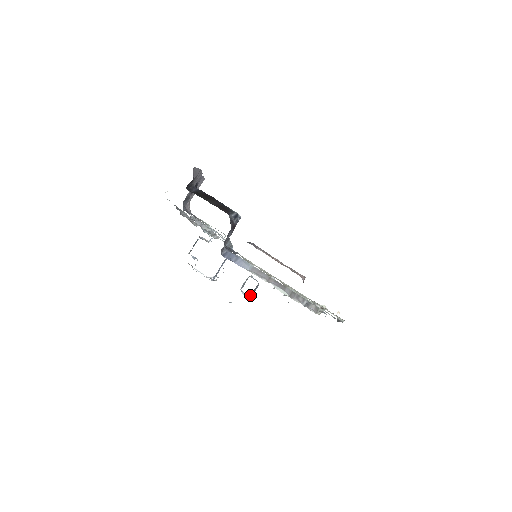
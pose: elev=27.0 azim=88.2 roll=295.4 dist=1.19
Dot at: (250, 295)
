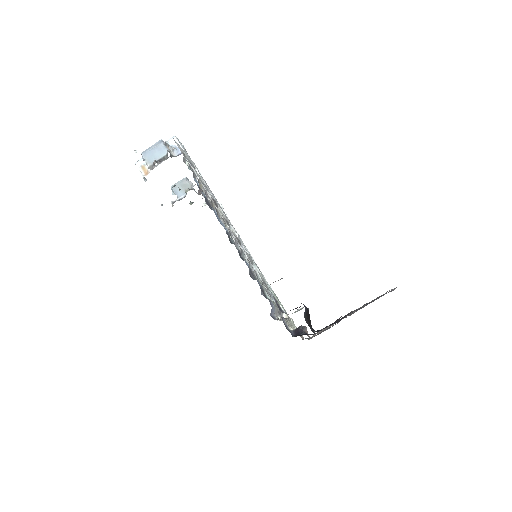
Dot at: occluded
